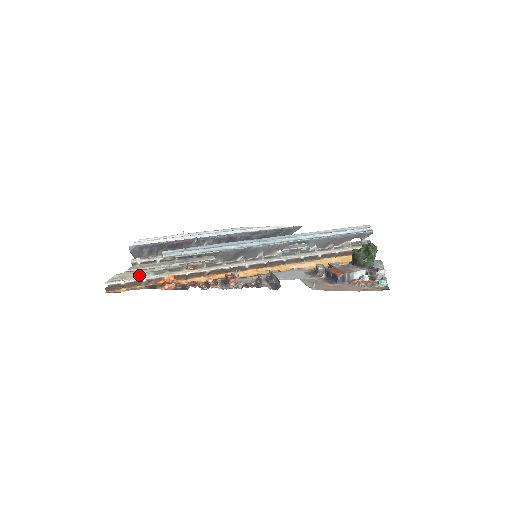
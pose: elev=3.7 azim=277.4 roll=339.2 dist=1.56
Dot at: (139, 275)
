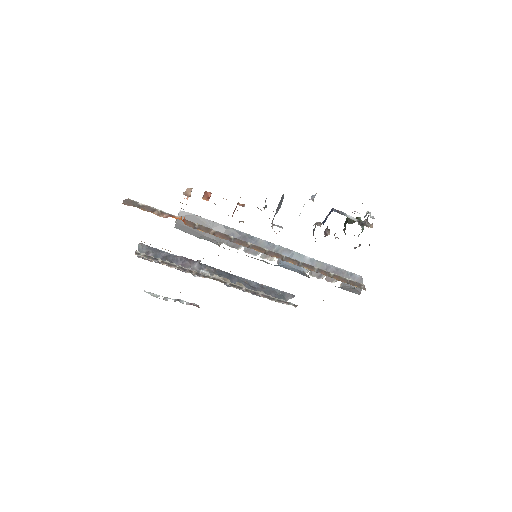
Dot at: occluded
